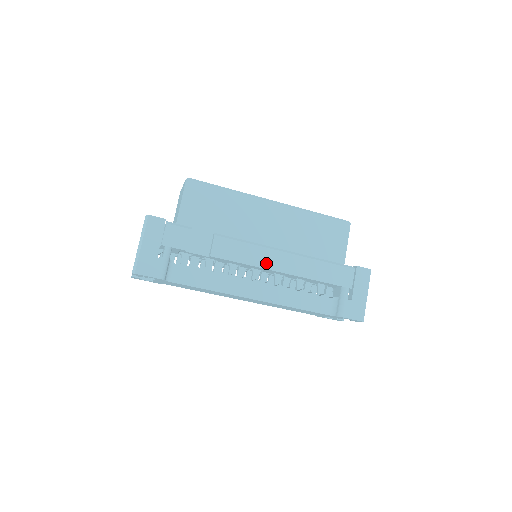
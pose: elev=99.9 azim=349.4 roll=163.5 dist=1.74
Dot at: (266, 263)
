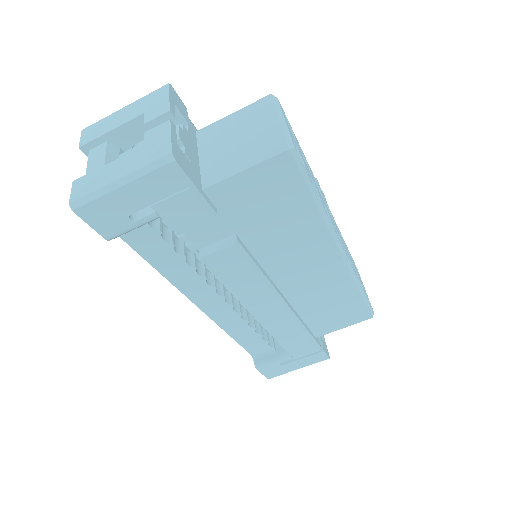
Dot at: (251, 302)
